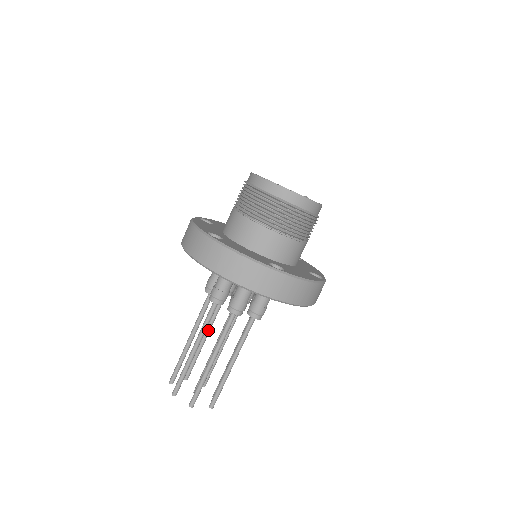
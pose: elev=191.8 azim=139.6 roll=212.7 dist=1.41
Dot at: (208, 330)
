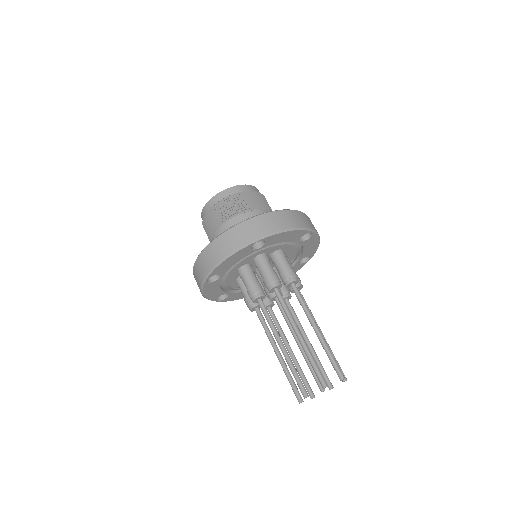
Dot at: (275, 344)
